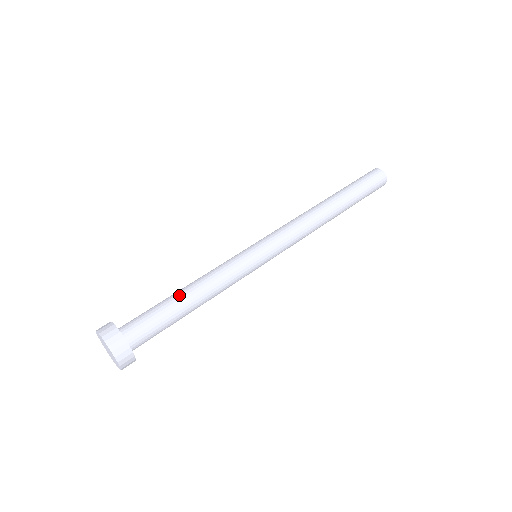
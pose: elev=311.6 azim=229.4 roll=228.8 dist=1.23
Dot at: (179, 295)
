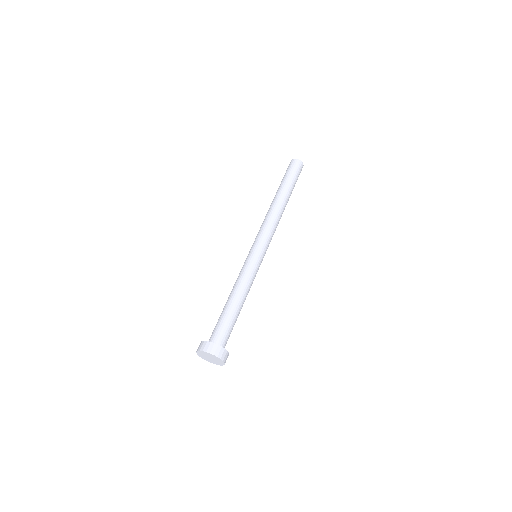
Dot at: (228, 304)
